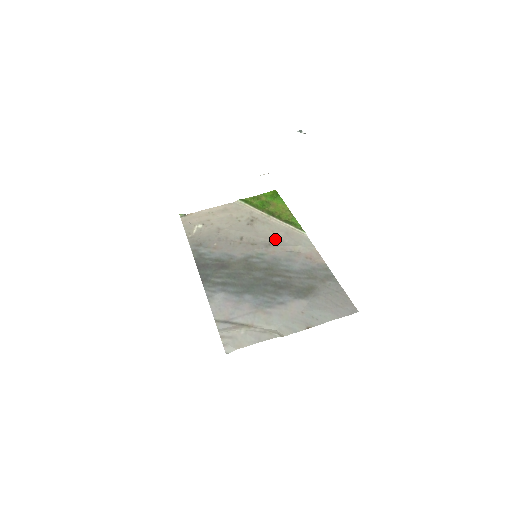
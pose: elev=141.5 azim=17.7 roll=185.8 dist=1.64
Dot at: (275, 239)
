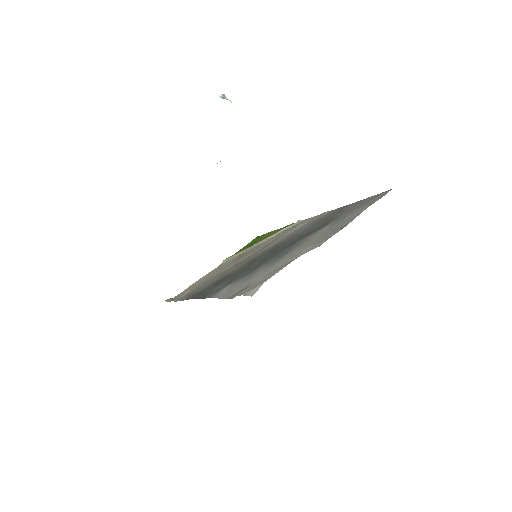
Dot at: (271, 241)
